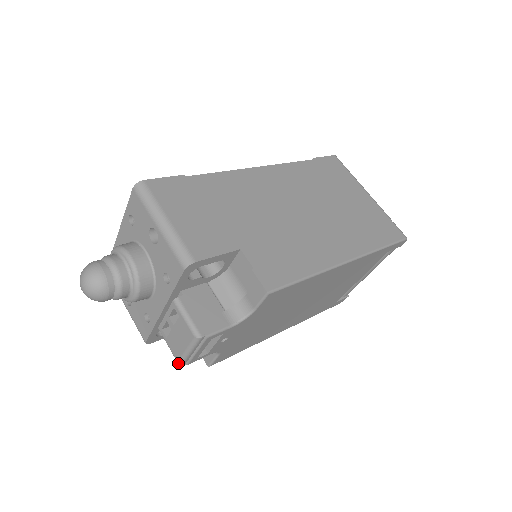
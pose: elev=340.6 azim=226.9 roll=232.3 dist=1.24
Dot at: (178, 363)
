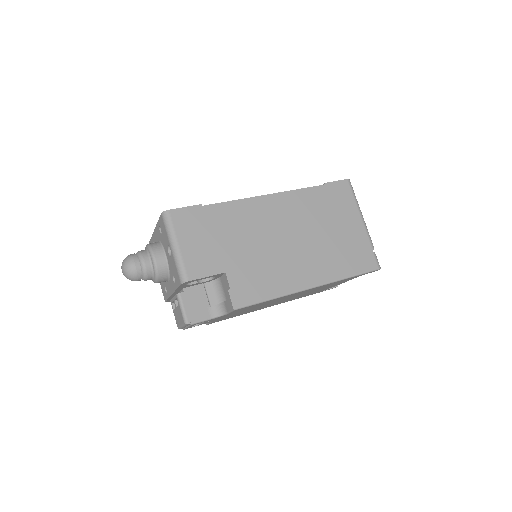
Dot at: (178, 328)
